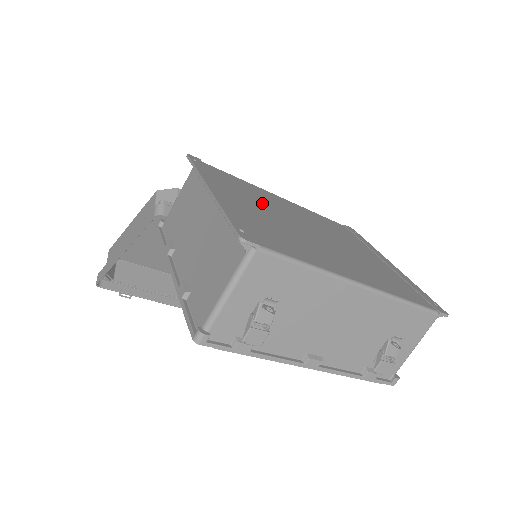
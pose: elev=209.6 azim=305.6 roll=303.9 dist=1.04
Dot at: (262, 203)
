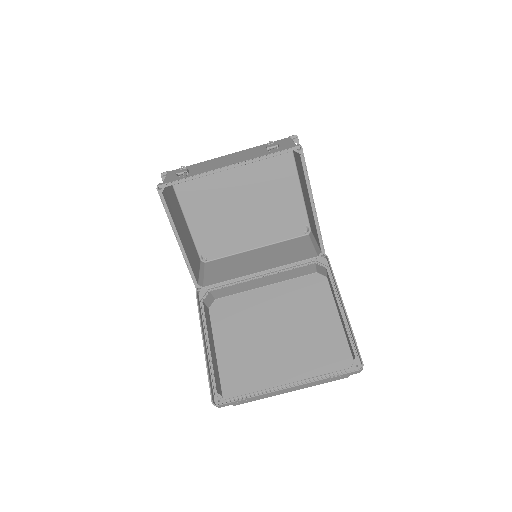
Dot at: occluded
